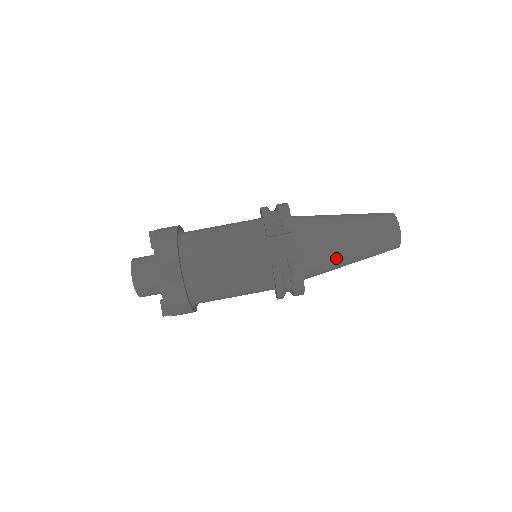
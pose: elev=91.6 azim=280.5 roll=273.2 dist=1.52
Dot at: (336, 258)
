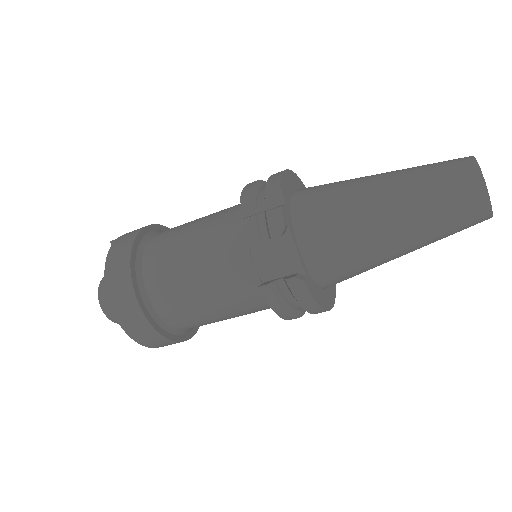
Dot at: (371, 258)
